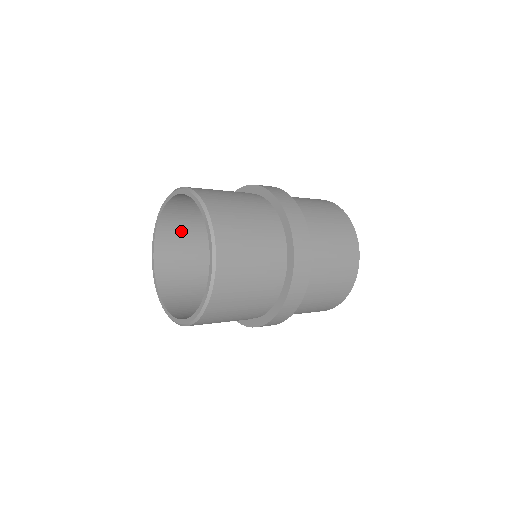
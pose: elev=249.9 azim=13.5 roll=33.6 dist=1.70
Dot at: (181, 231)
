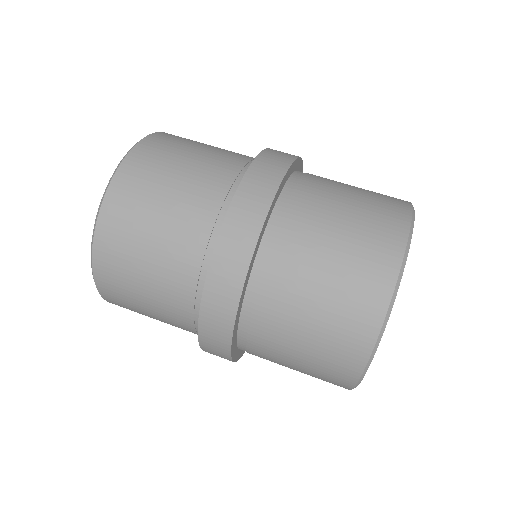
Dot at: occluded
